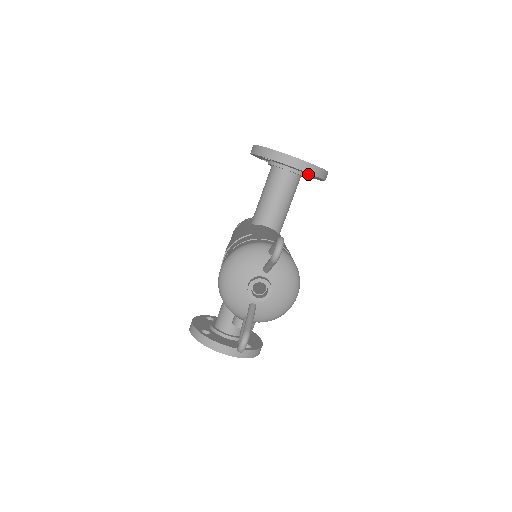
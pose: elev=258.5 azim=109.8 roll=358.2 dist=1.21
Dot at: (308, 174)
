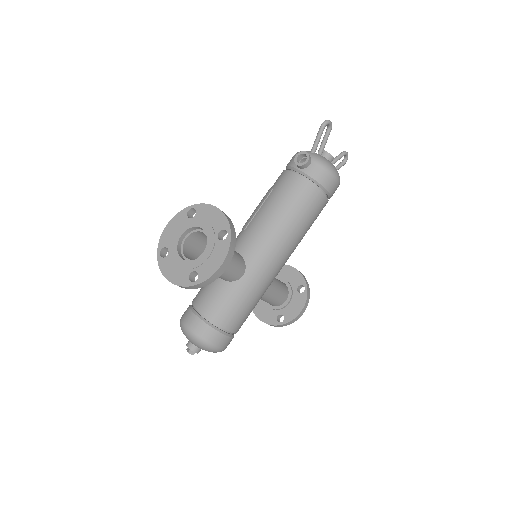
Dot at: (296, 292)
